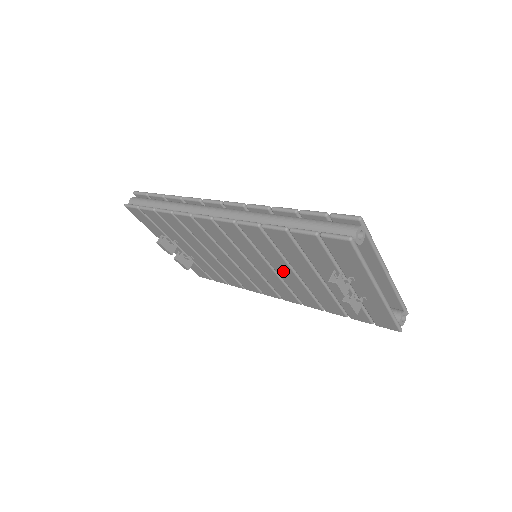
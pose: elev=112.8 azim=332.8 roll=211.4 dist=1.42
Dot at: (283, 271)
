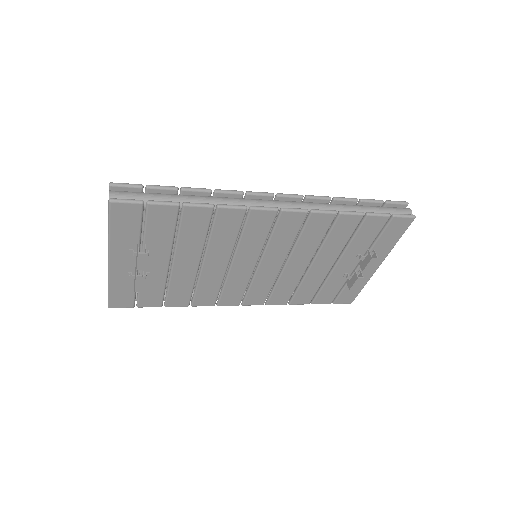
Dot at: (297, 264)
